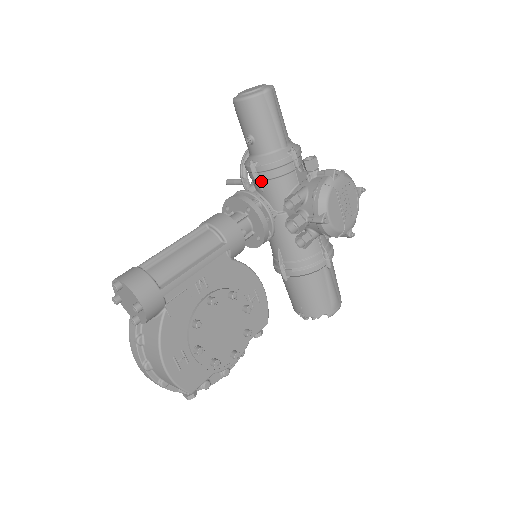
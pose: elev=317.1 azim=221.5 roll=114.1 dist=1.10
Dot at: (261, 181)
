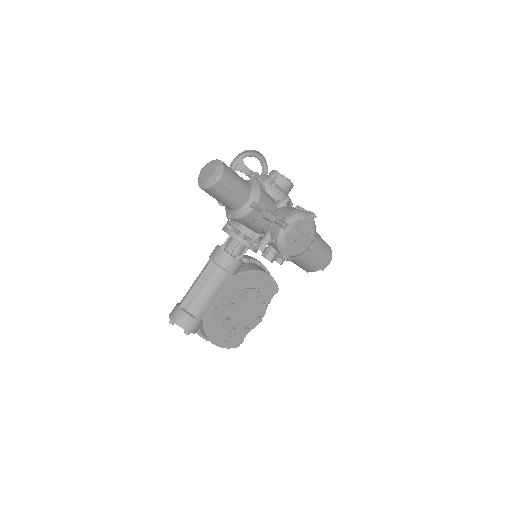
Dot at: (240, 222)
